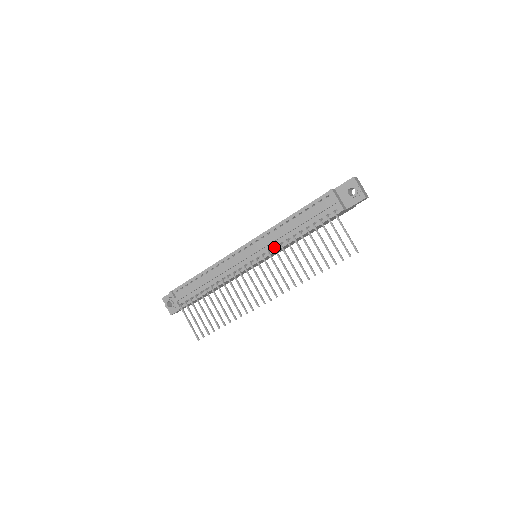
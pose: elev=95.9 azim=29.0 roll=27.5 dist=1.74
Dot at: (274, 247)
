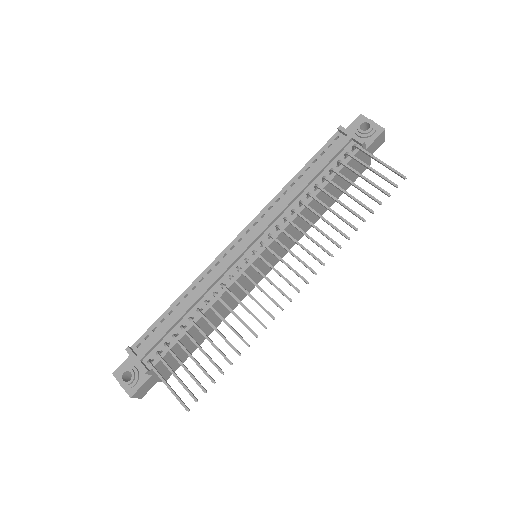
Dot at: (284, 217)
